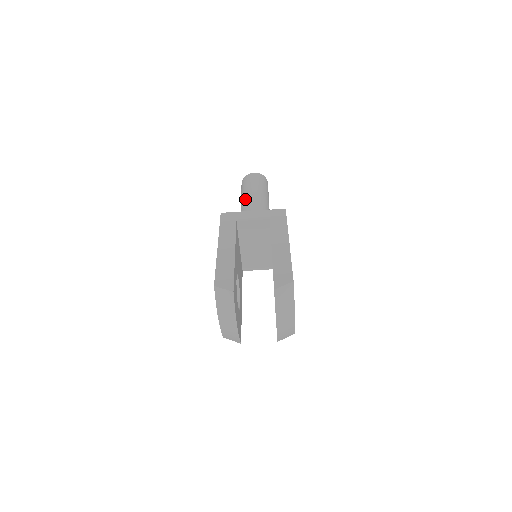
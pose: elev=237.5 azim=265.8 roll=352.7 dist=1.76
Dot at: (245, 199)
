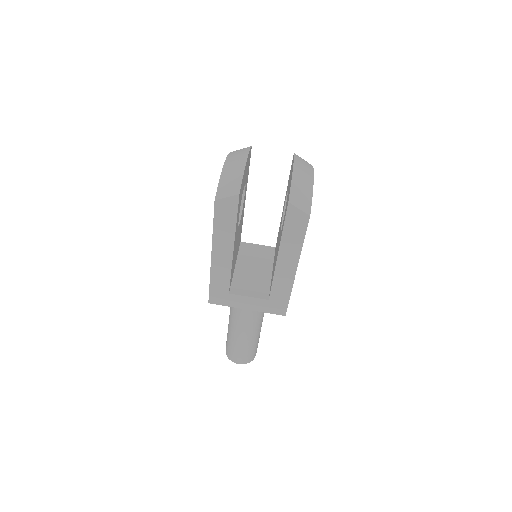
Dot at: occluded
